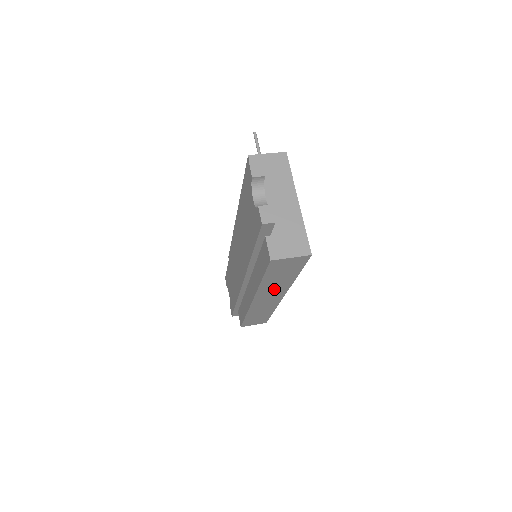
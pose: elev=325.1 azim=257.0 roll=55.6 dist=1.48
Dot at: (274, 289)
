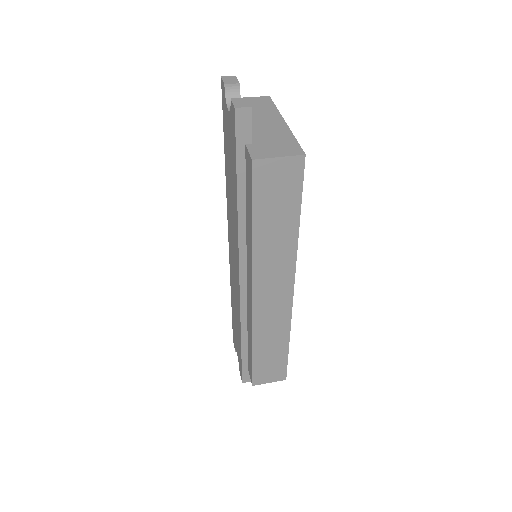
Dot at: (275, 261)
